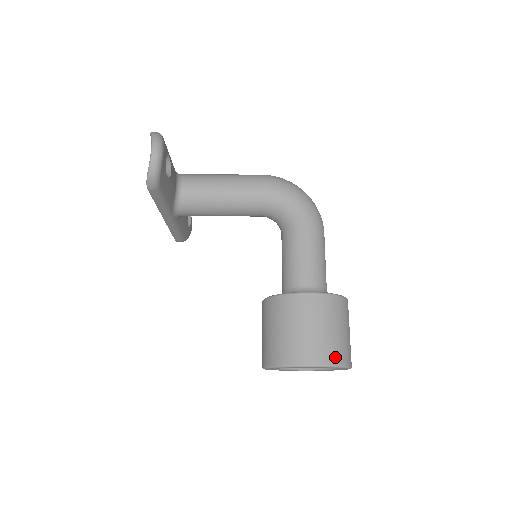
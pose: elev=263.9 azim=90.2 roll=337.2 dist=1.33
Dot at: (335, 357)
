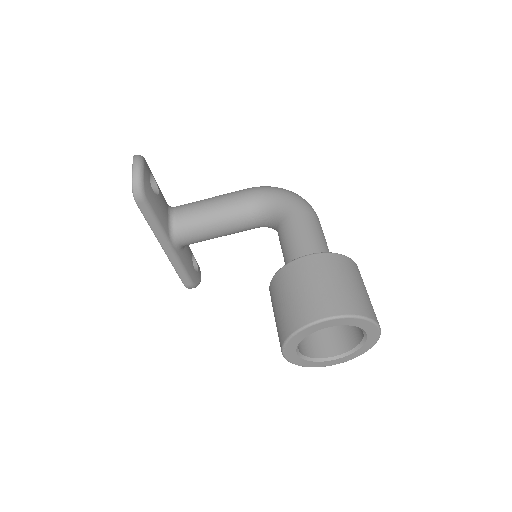
Dot at: (352, 307)
